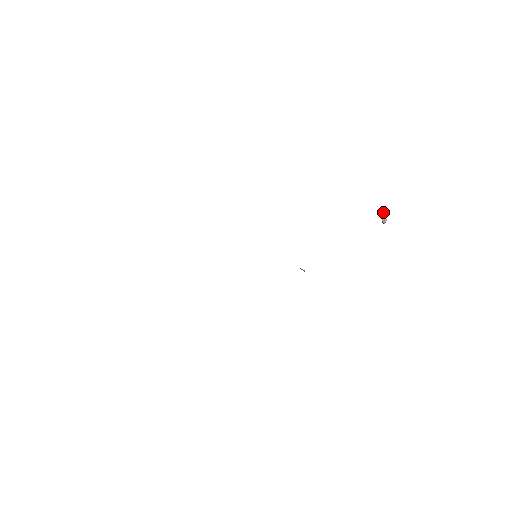
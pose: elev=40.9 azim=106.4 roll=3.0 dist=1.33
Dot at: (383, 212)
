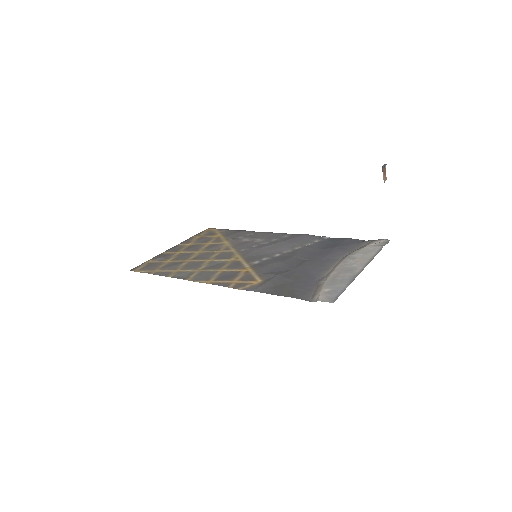
Dot at: (384, 170)
